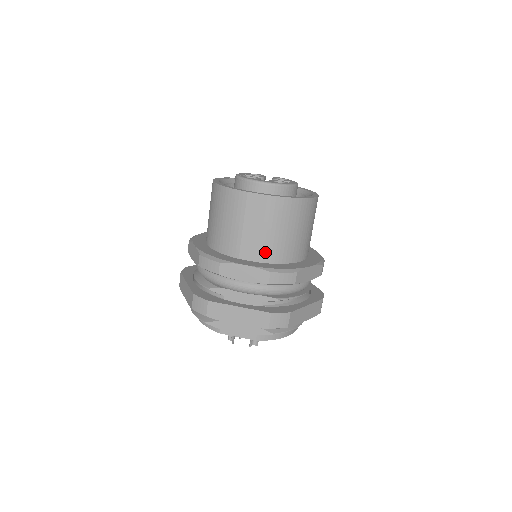
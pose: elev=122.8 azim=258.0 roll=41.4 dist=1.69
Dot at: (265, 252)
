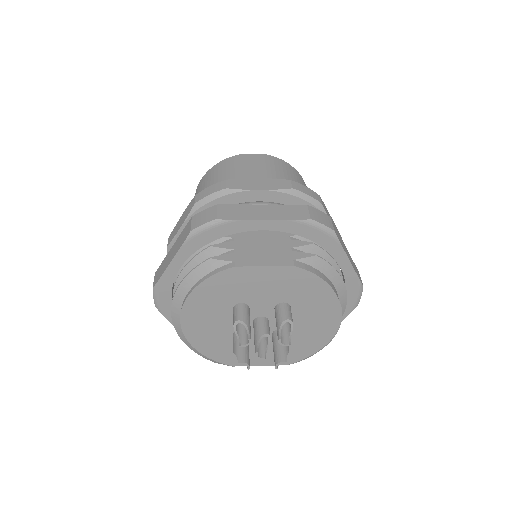
Dot at: occluded
